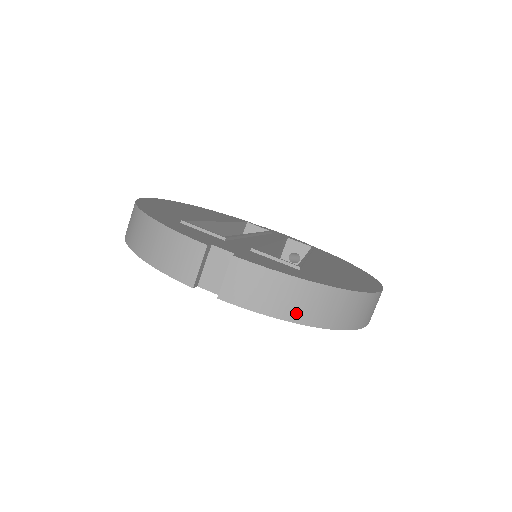
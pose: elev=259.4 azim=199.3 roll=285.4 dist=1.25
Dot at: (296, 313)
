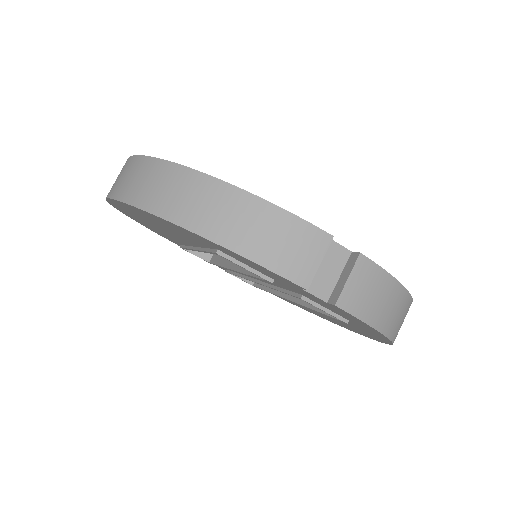
Dot at: (390, 326)
